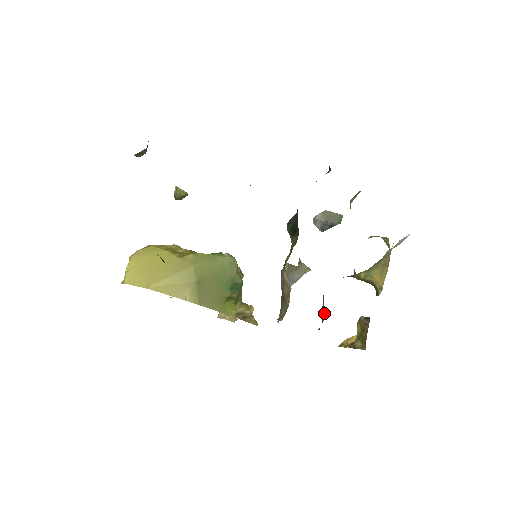
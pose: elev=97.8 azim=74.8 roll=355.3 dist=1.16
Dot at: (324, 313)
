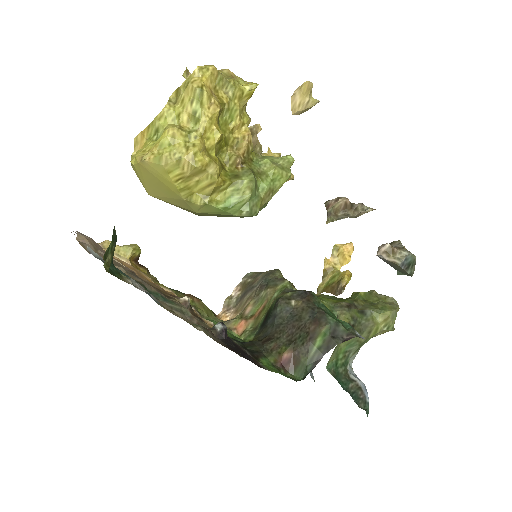
Dot at: occluded
